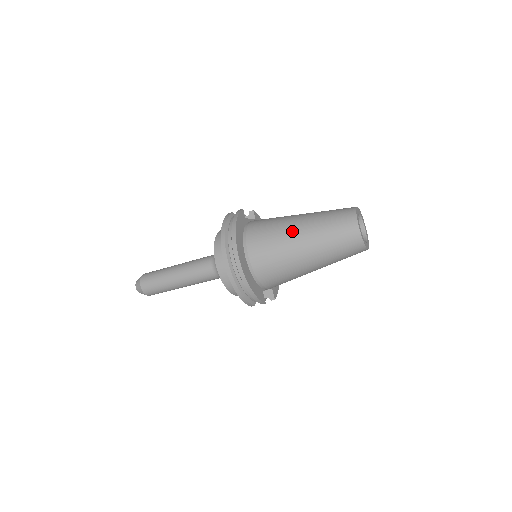
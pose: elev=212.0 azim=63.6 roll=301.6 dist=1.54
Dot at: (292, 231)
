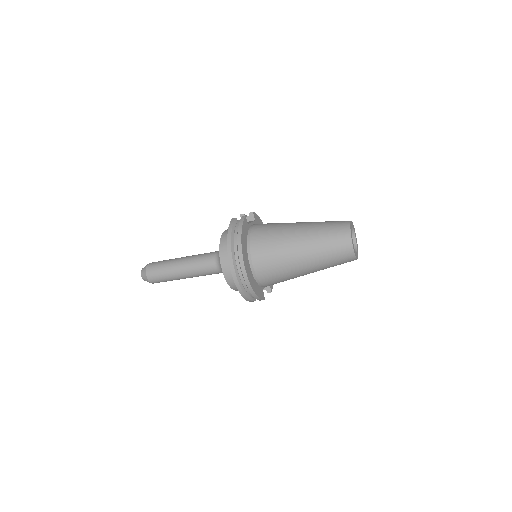
Dot at: (292, 243)
